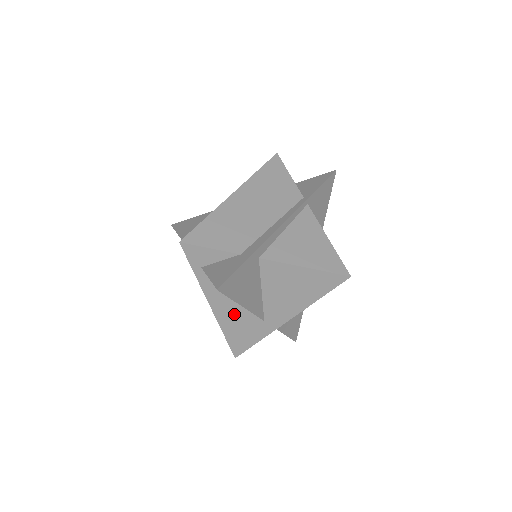
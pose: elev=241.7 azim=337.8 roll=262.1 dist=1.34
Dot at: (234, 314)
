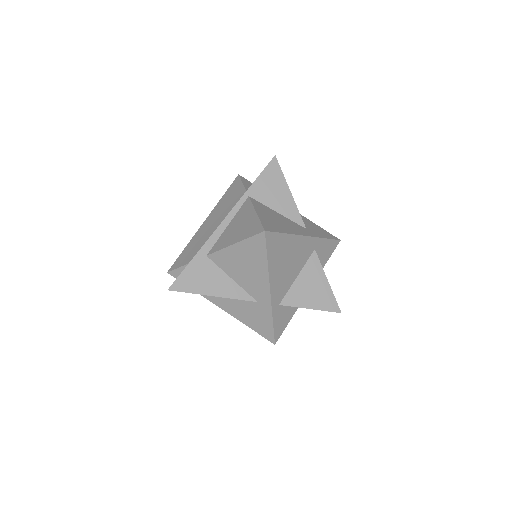
Dot at: (237, 307)
